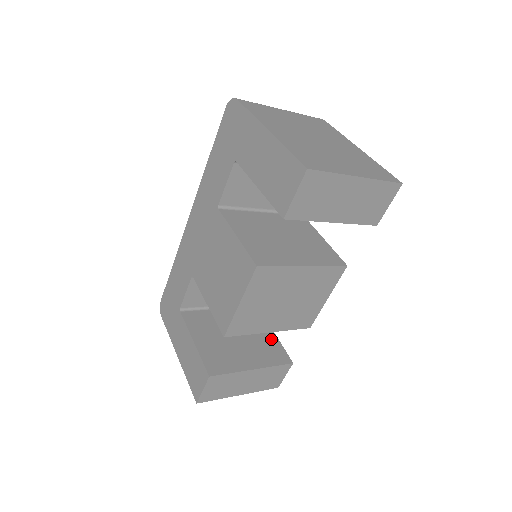
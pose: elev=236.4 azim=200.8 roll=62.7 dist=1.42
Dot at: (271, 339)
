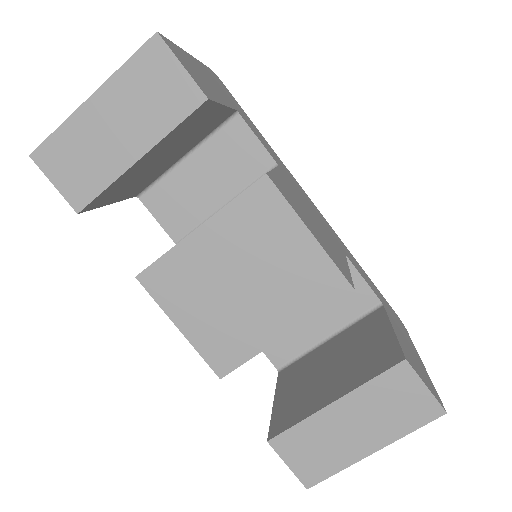
Dot at: (382, 341)
